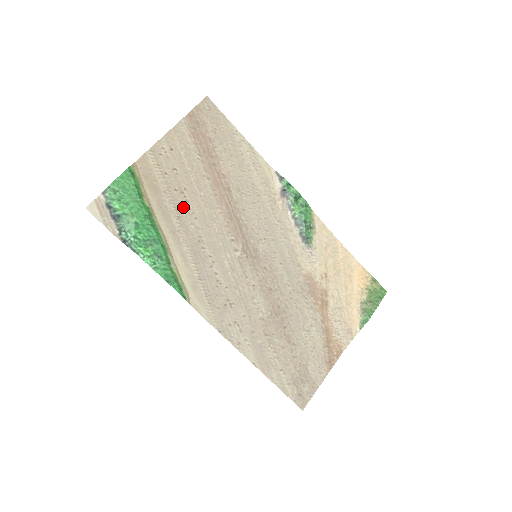
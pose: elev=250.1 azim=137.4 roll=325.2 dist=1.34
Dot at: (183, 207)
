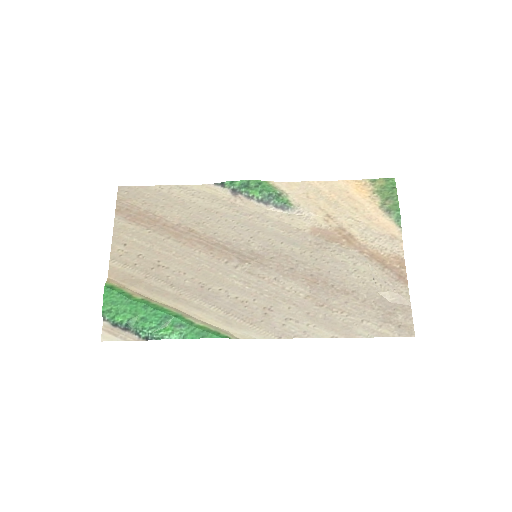
Dot at: (168, 275)
